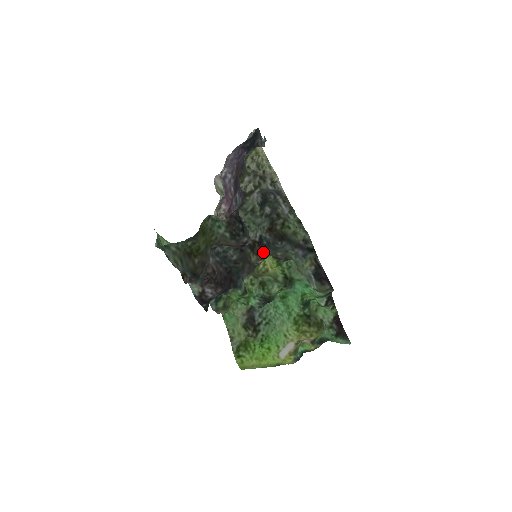
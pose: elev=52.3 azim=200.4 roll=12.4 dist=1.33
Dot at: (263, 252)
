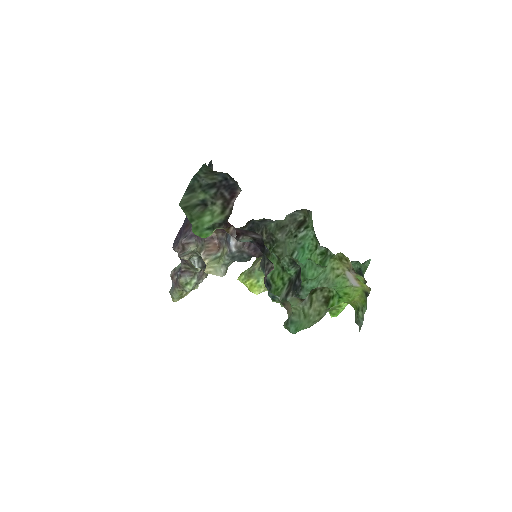
Dot at: occluded
